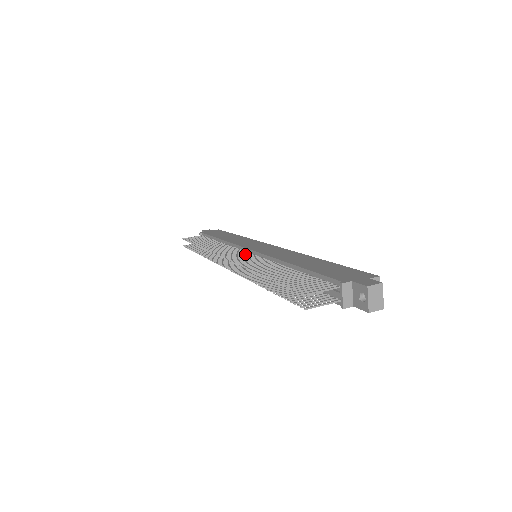
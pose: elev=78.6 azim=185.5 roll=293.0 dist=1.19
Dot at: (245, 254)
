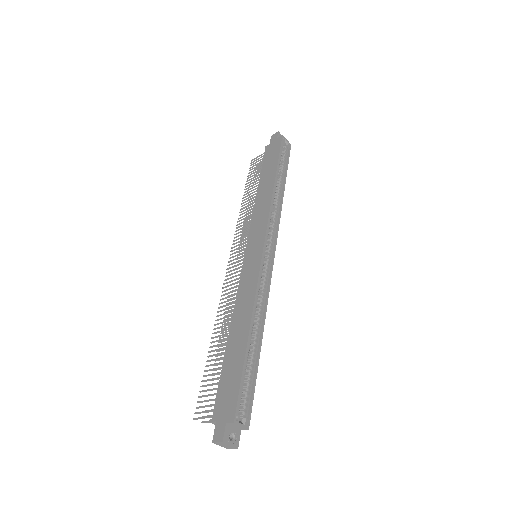
Dot at: (241, 263)
